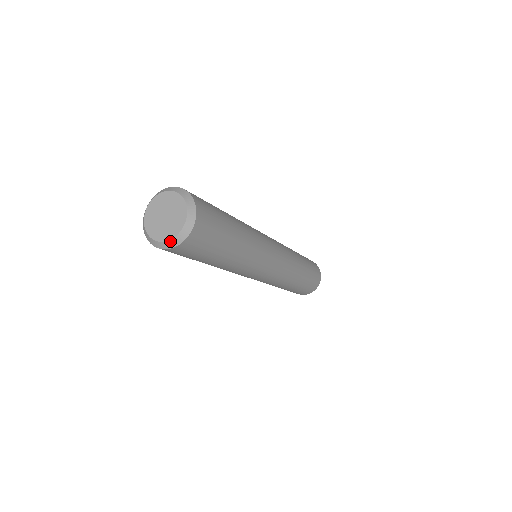
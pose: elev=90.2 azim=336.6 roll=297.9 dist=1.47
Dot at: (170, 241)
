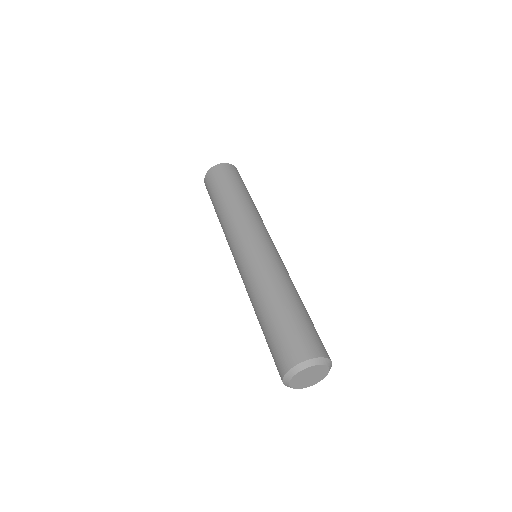
Dot at: occluded
